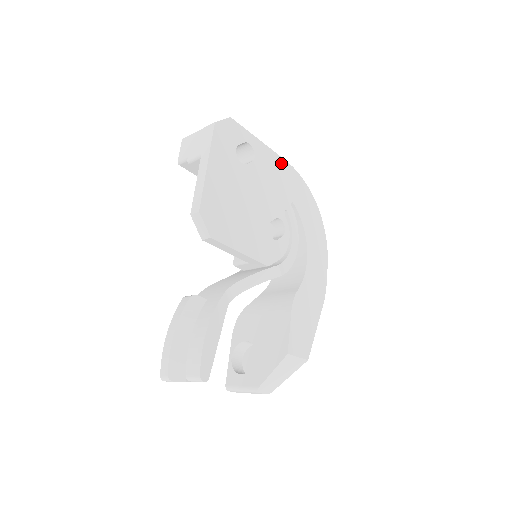
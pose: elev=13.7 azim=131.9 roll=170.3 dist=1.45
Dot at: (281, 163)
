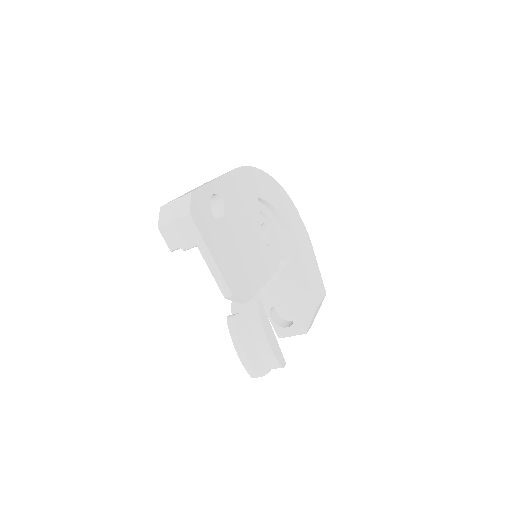
Dot at: (234, 176)
